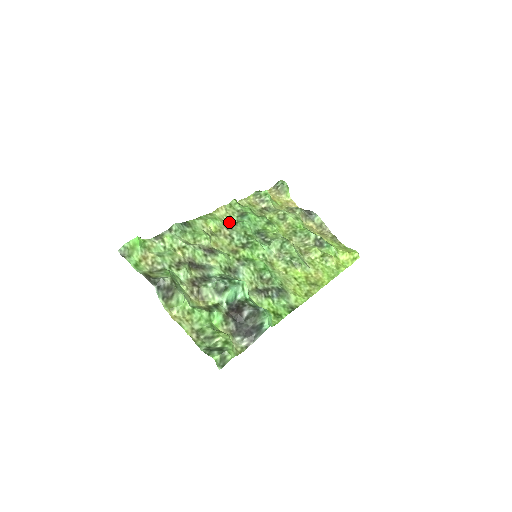
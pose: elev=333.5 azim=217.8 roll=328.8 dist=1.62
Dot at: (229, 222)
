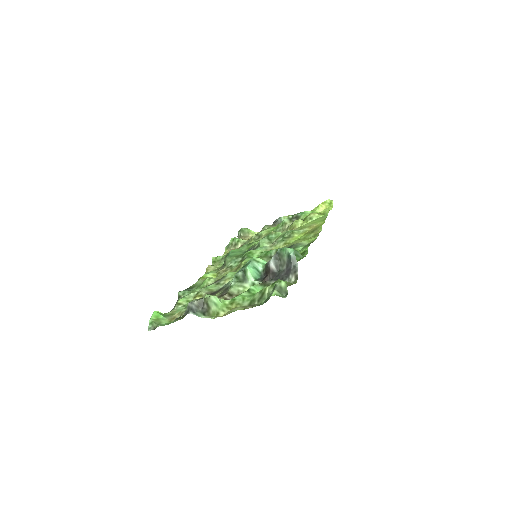
Dot at: occluded
